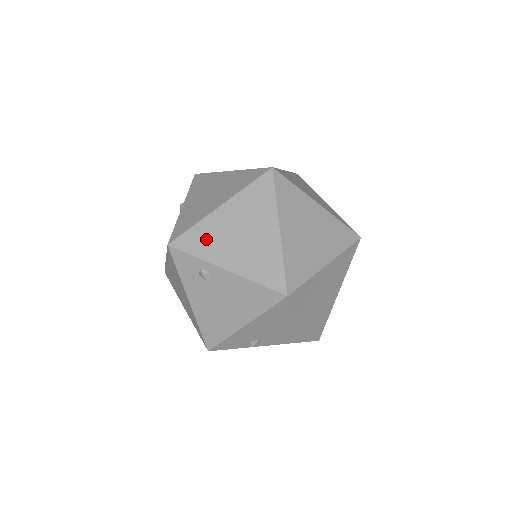
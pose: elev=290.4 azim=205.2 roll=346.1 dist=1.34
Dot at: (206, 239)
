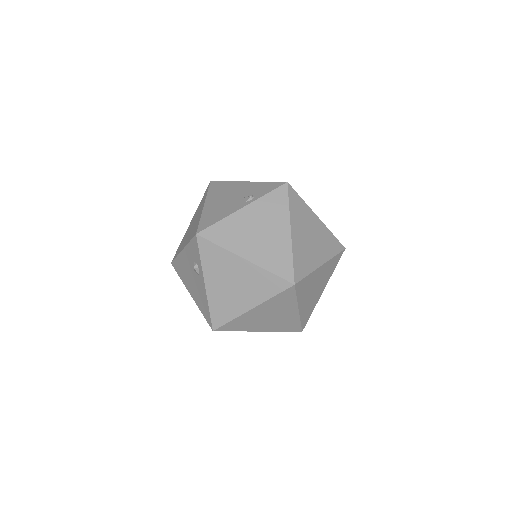
Dot at: (243, 324)
